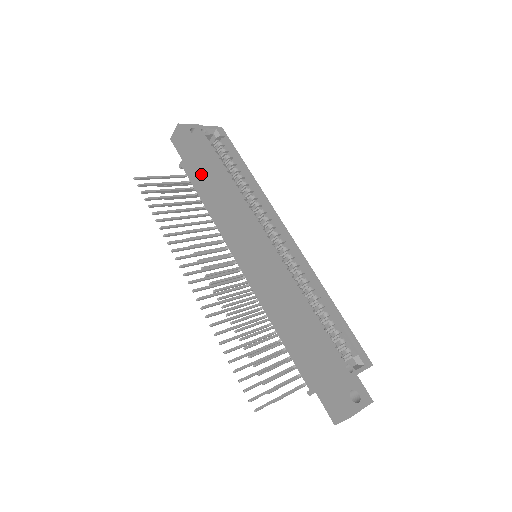
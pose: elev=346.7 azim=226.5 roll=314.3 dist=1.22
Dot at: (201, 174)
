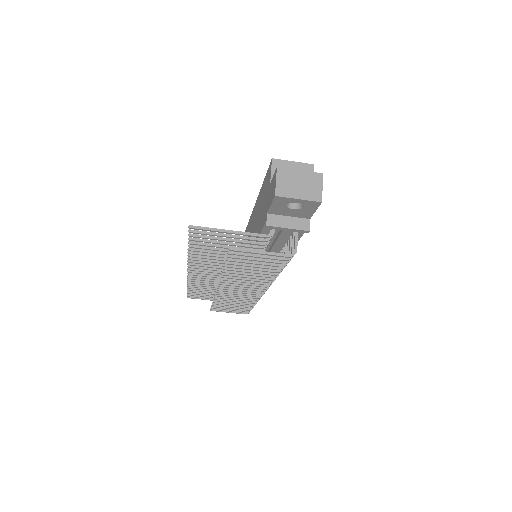
Dot at: occluded
